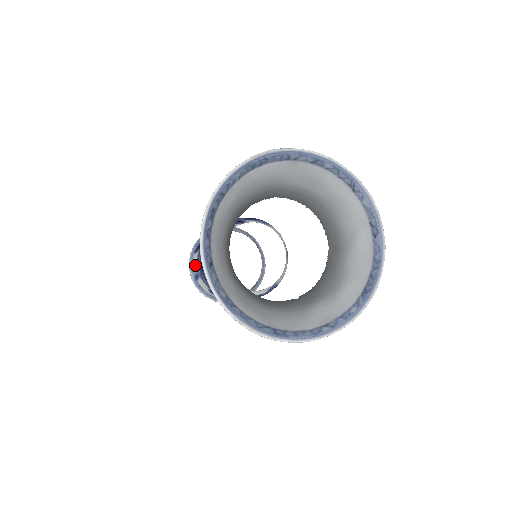
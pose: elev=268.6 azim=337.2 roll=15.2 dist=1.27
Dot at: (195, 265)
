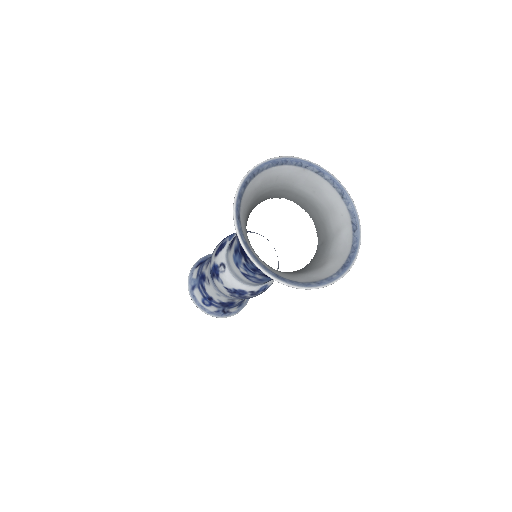
Dot at: (194, 277)
